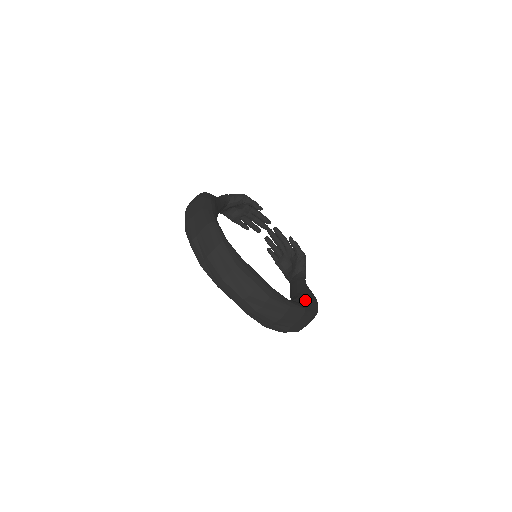
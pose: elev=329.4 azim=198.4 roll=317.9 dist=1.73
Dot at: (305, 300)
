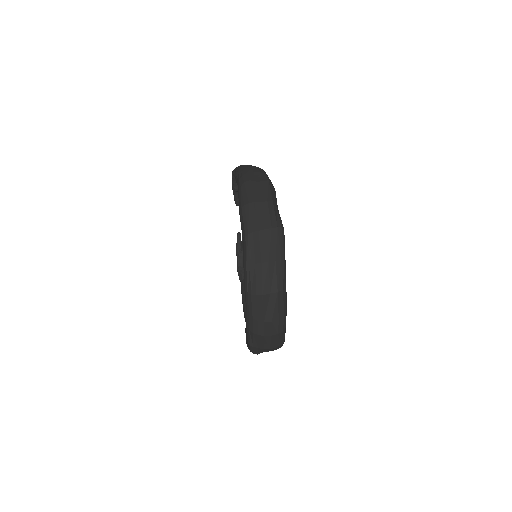
Dot at: occluded
